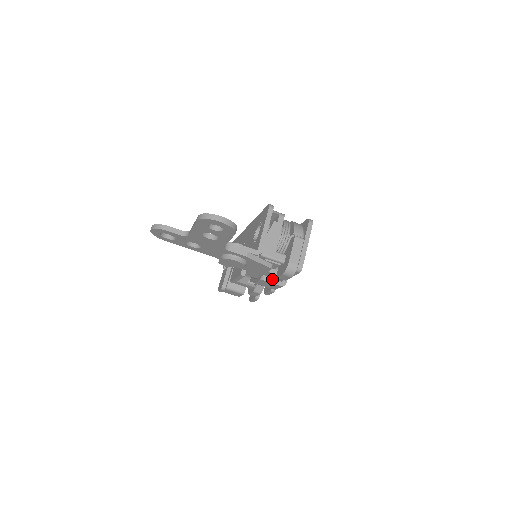
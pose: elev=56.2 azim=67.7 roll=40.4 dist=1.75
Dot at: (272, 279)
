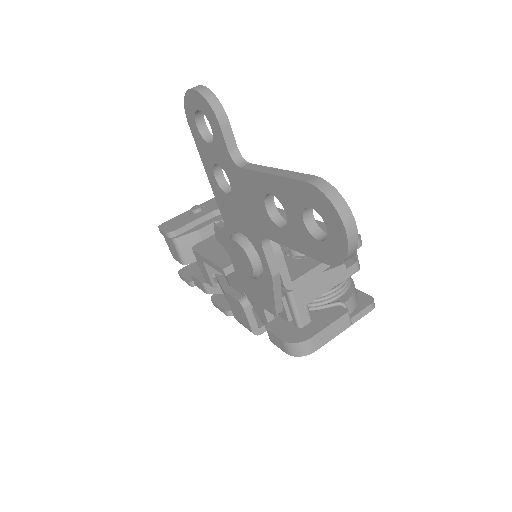
Dot at: (252, 314)
